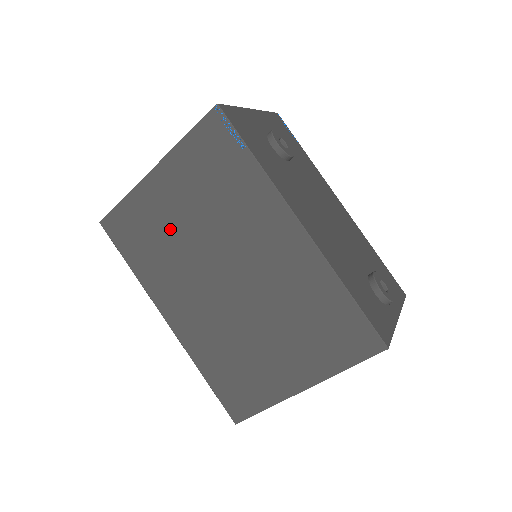
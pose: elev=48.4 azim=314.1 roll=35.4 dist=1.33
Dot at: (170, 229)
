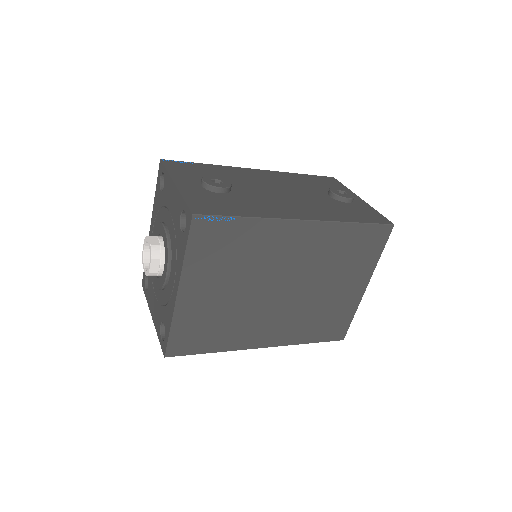
Dot at: (222, 307)
